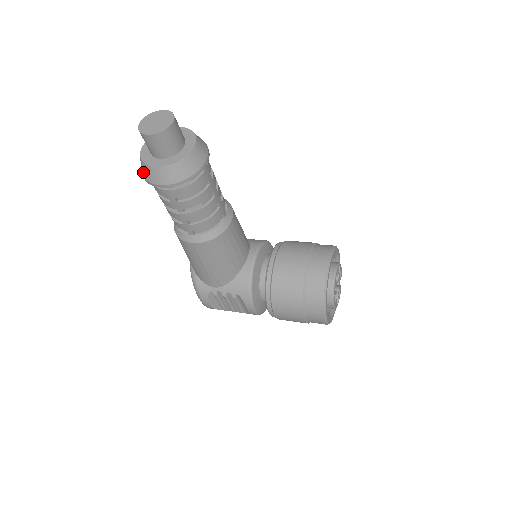
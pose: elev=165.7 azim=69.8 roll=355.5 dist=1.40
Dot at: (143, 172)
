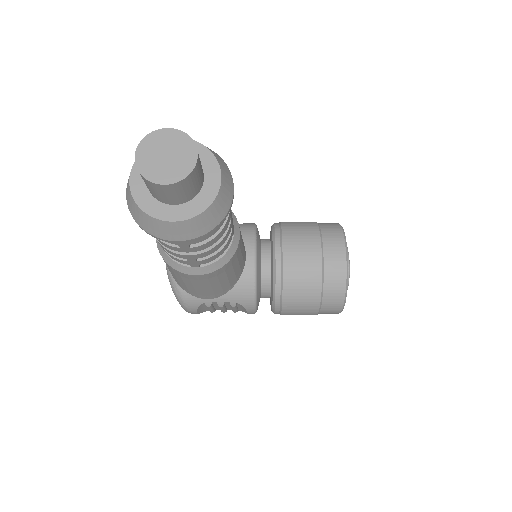
Dot at: (141, 222)
